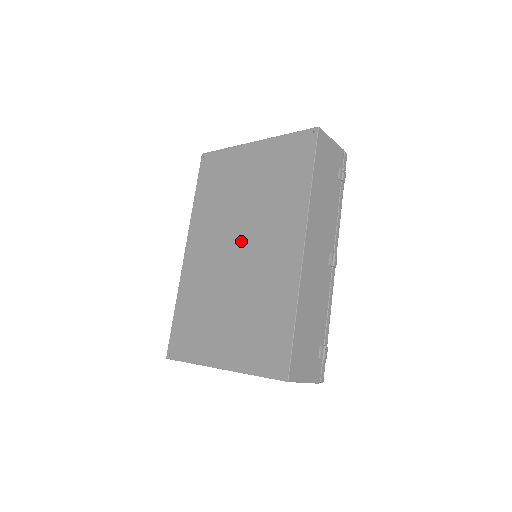
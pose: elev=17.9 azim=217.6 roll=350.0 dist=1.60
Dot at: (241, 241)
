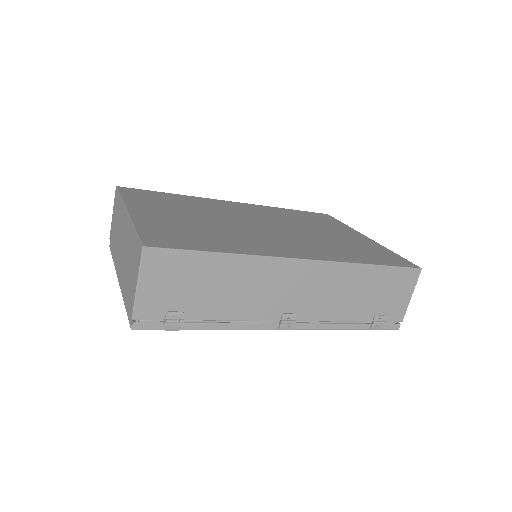
Dot at: (272, 227)
